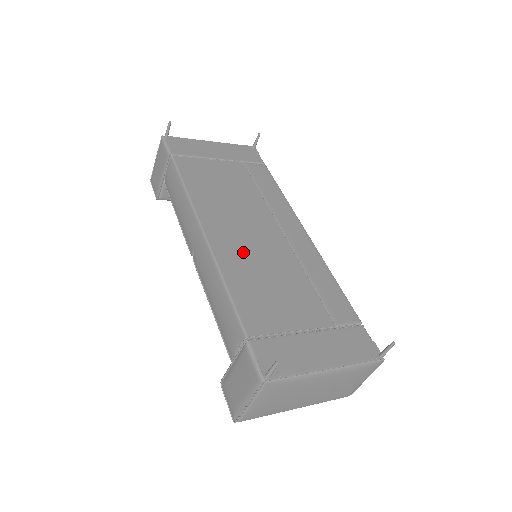
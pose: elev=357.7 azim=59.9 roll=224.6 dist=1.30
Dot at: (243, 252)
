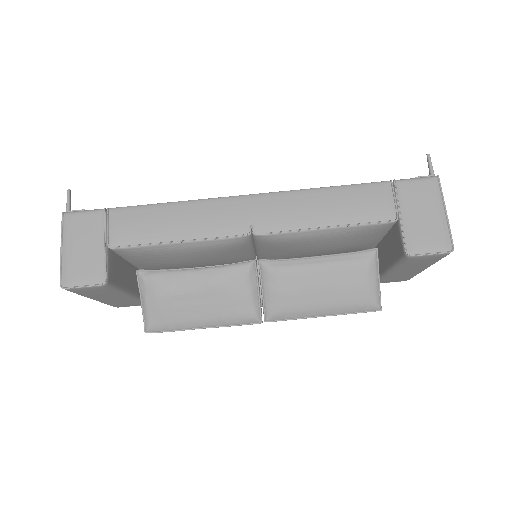
Dot at: occluded
